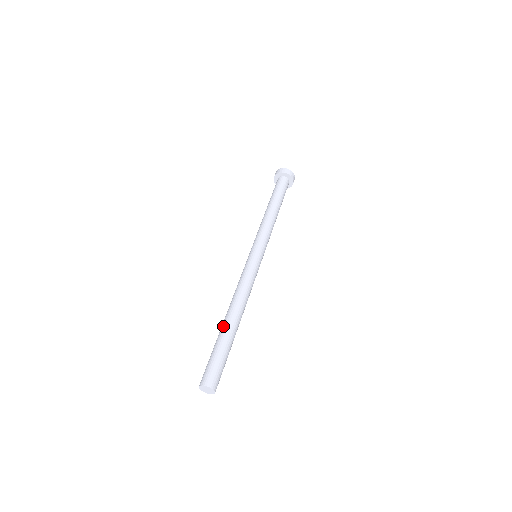
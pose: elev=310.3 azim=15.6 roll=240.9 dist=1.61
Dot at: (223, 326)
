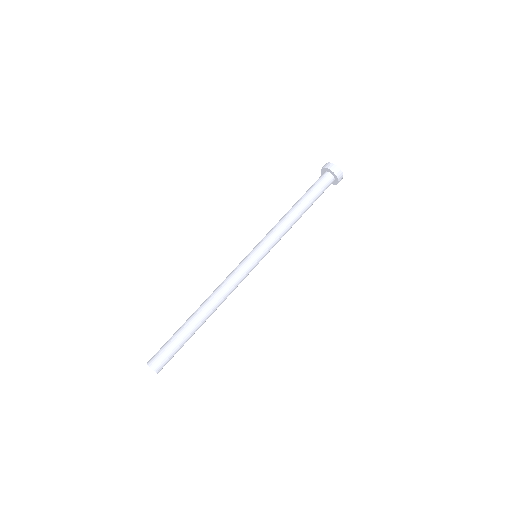
Dot at: (194, 322)
